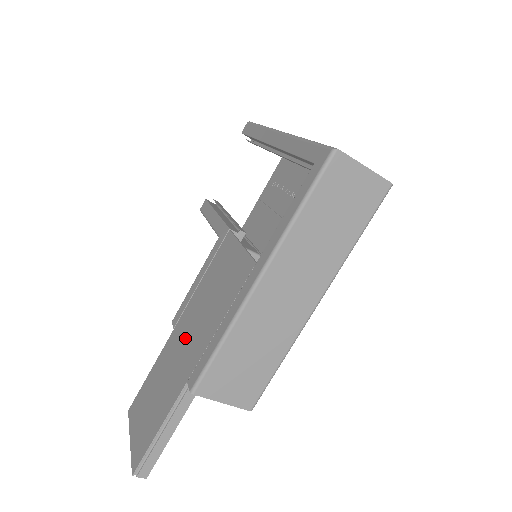
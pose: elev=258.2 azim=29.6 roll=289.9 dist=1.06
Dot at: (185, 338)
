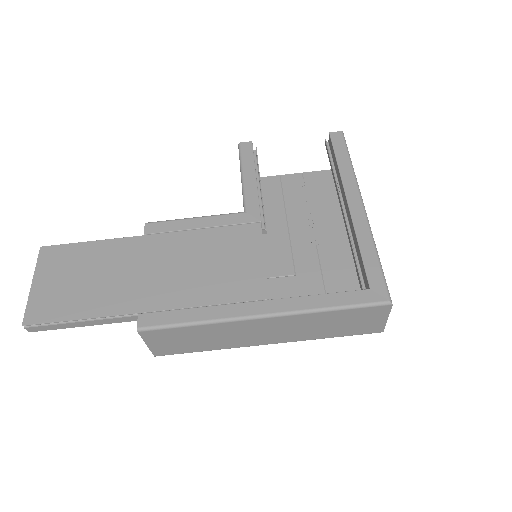
Dot at: (155, 265)
